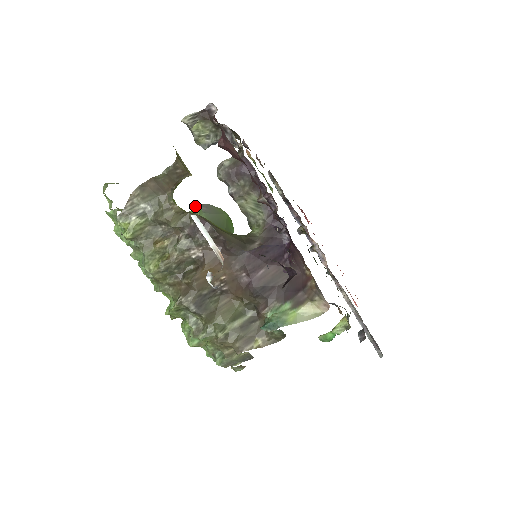
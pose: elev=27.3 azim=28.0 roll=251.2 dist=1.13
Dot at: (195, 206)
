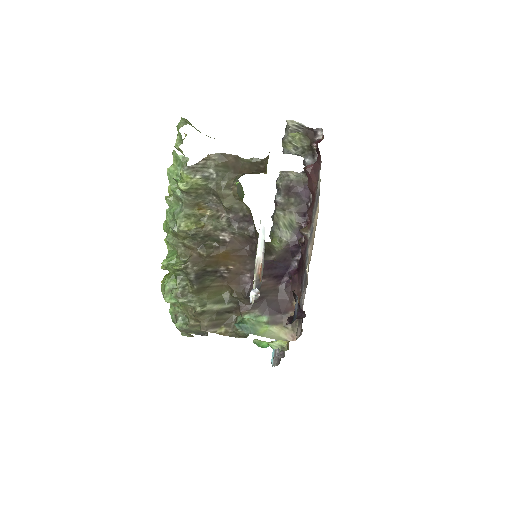
Dot at: occluded
